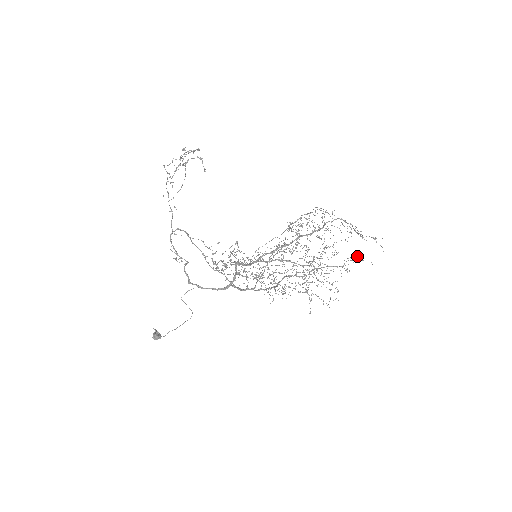
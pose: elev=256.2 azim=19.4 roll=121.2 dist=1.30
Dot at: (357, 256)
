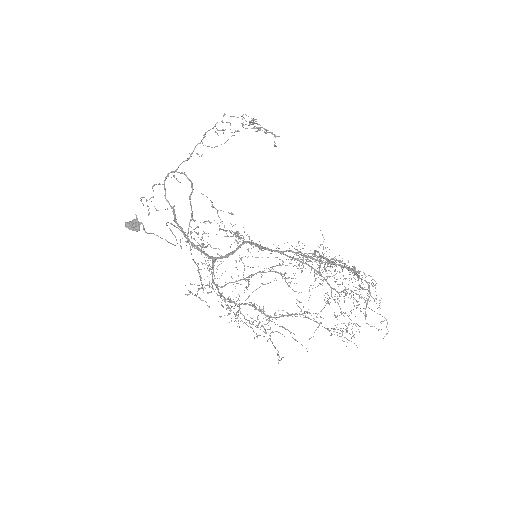
Dot at: (347, 330)
